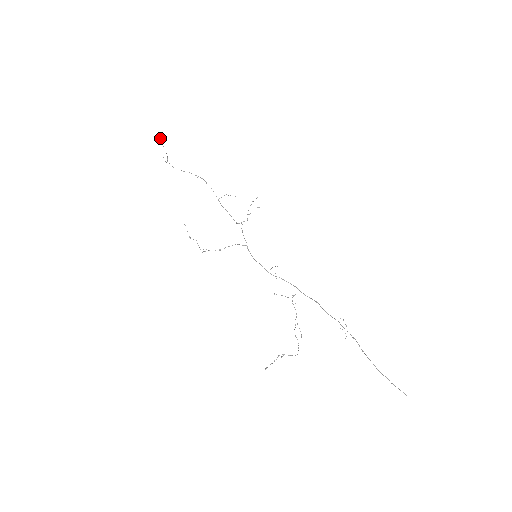
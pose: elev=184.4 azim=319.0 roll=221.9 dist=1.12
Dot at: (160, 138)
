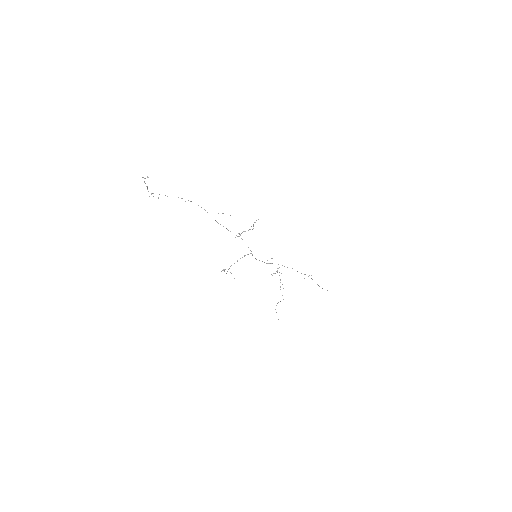
Dot at: occluded
